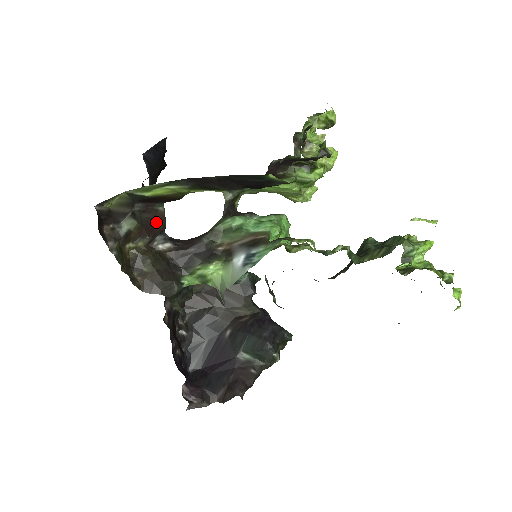
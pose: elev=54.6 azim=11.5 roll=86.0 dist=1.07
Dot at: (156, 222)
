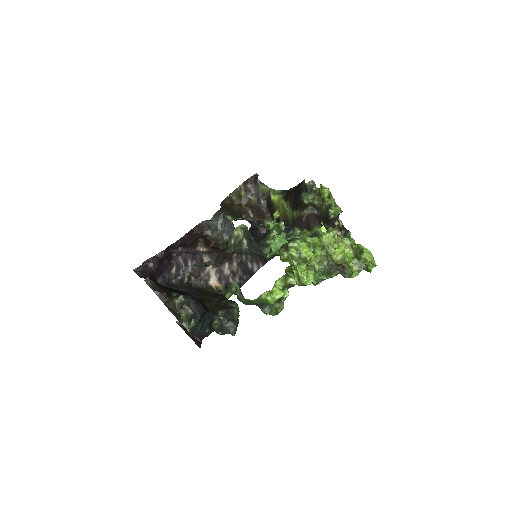
Dot at: (259, 214)
